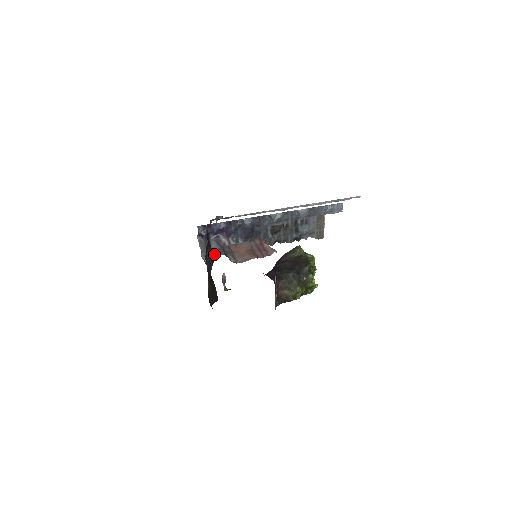
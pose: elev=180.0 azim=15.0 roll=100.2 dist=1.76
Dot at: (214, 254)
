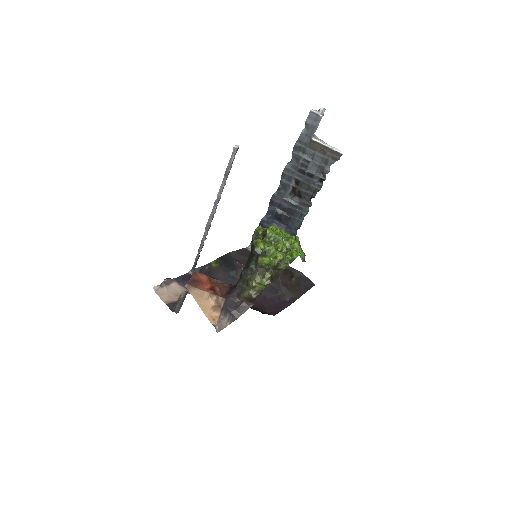
Dot at: occluded
